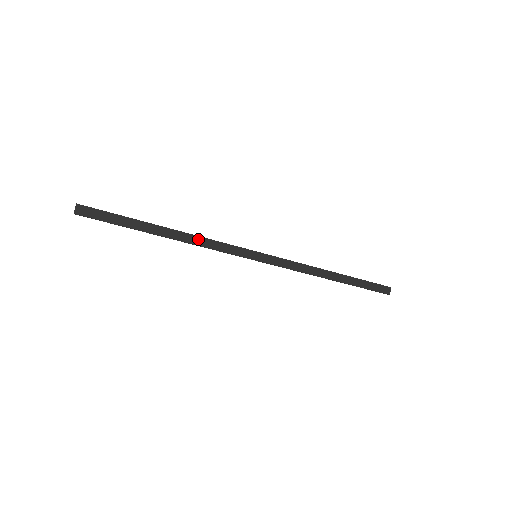
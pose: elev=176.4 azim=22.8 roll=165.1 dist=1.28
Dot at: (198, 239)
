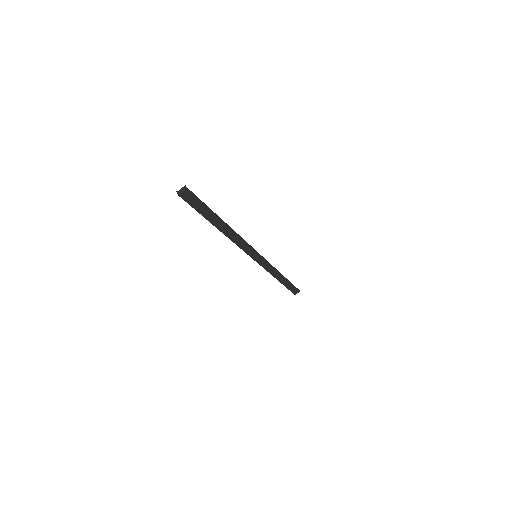
Dot at: (237, 238)
